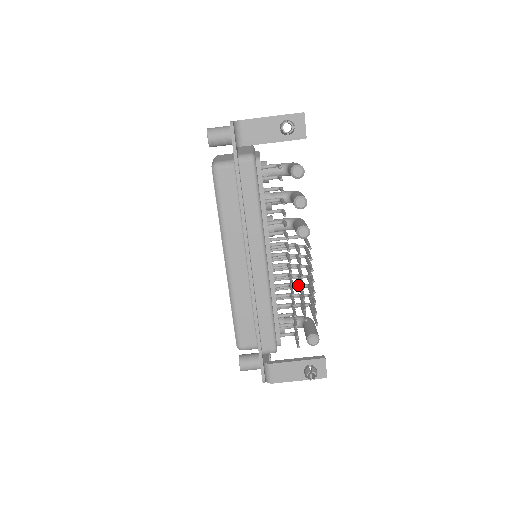
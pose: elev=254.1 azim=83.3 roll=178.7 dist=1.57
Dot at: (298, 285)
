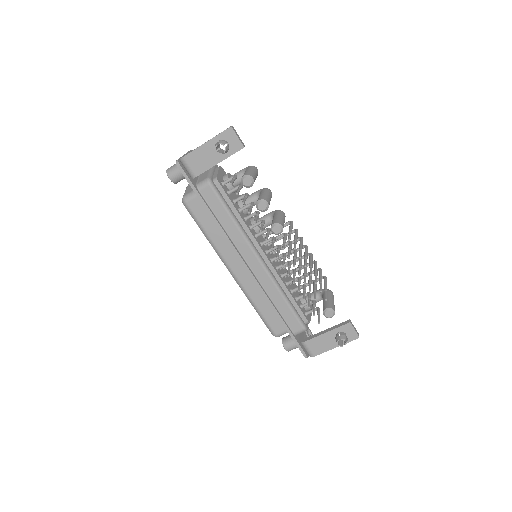
Dot at: (303, 266)
